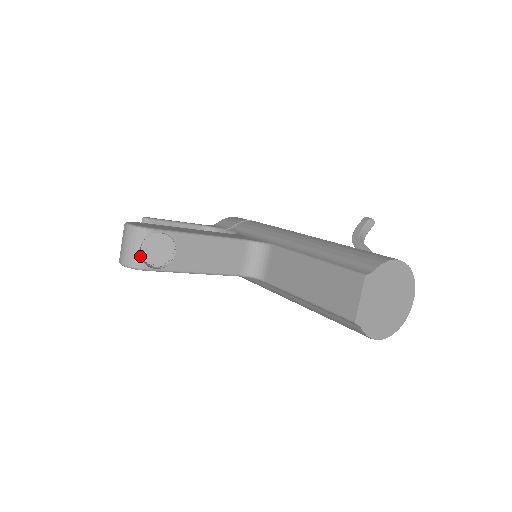
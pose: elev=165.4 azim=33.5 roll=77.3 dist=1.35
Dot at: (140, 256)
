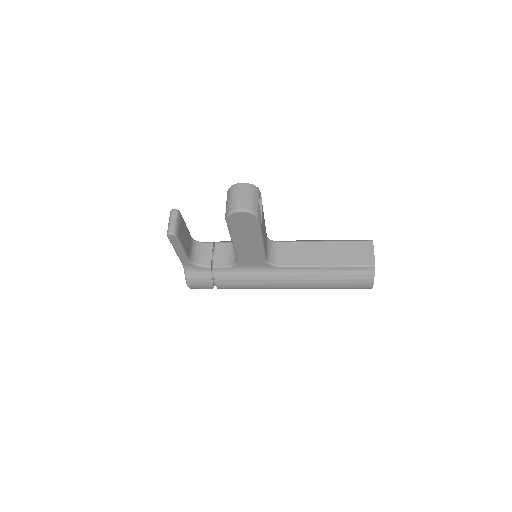
Dot at: occluded
